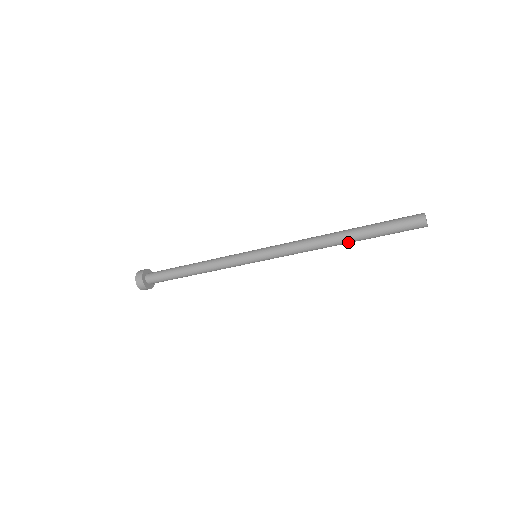
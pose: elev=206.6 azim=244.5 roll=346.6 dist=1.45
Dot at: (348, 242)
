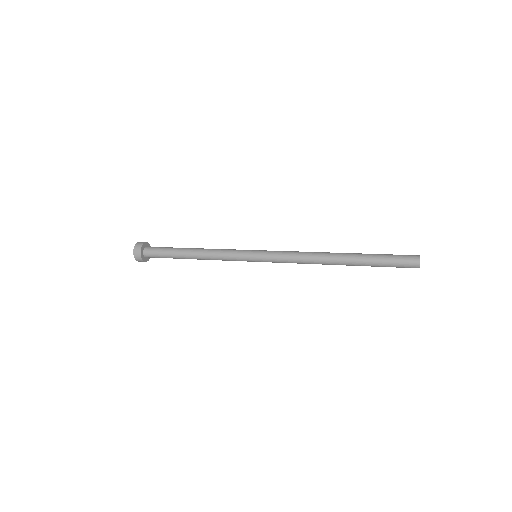
Dot at: occluded
